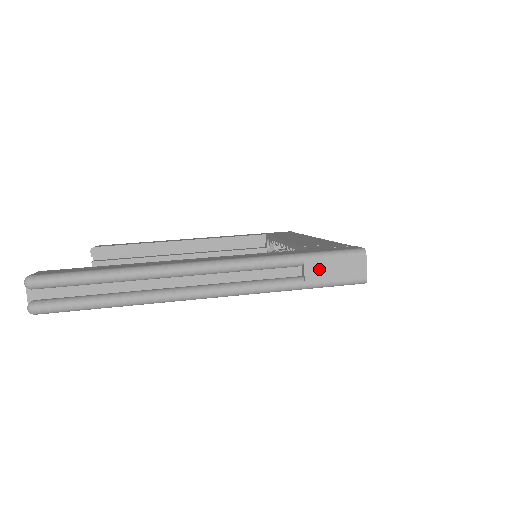
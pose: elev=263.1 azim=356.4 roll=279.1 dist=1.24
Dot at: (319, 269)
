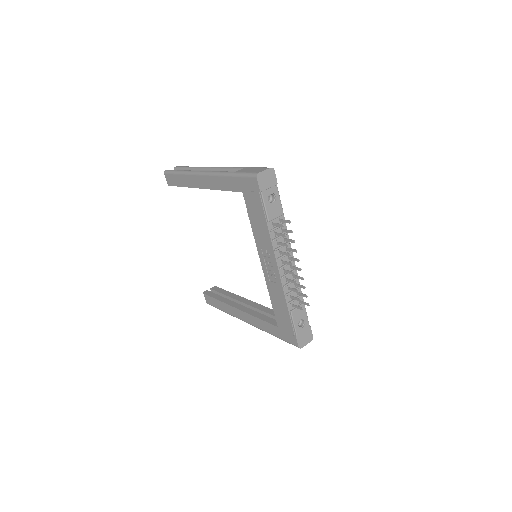
Dot at: (247, 169)
